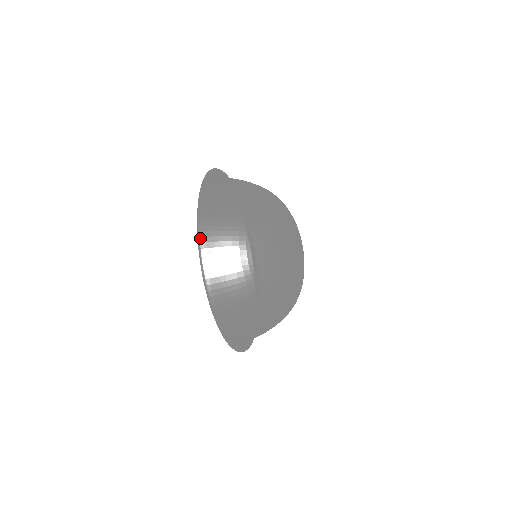
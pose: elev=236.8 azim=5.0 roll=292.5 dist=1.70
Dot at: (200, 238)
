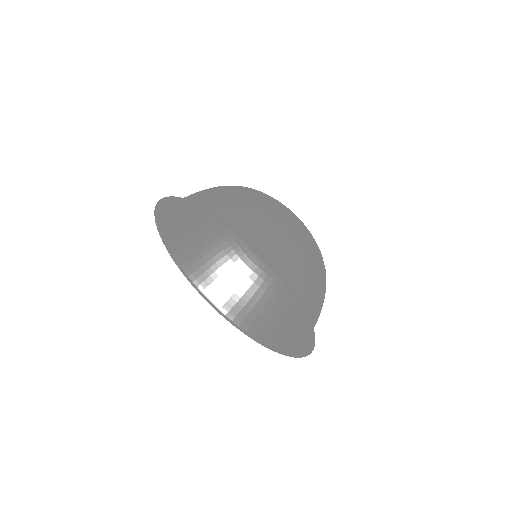
Dot at: (162, 227)
